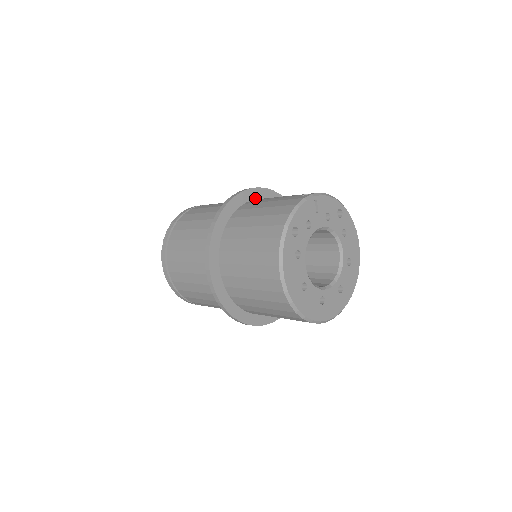
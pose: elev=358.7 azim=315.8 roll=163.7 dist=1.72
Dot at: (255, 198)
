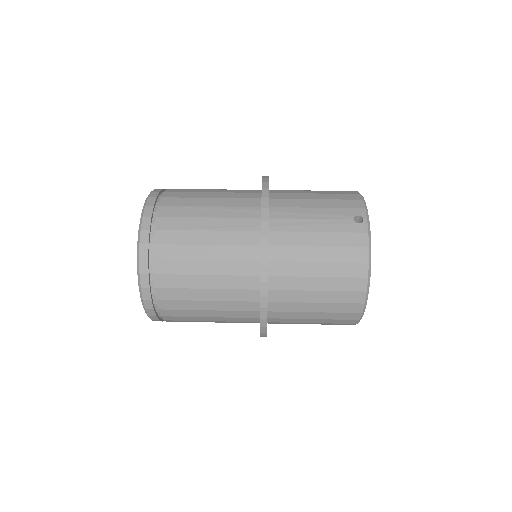
Dot at: occluded
